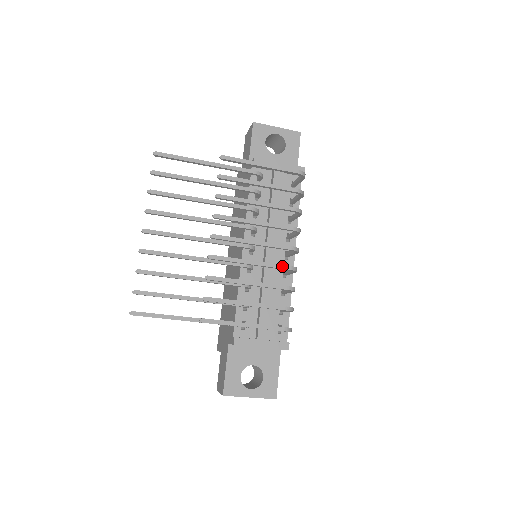
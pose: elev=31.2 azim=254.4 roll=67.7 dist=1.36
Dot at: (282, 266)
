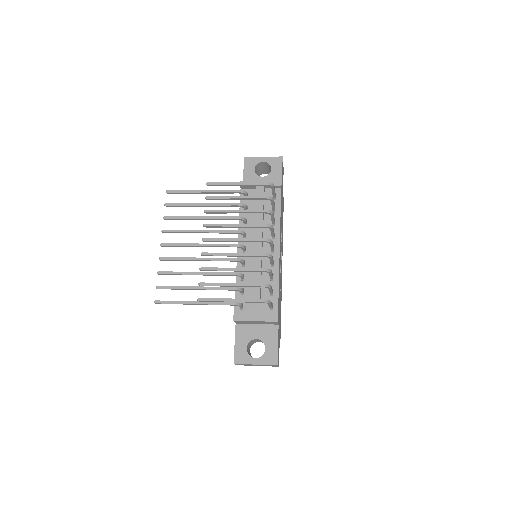
Dot at: (257, 254)
